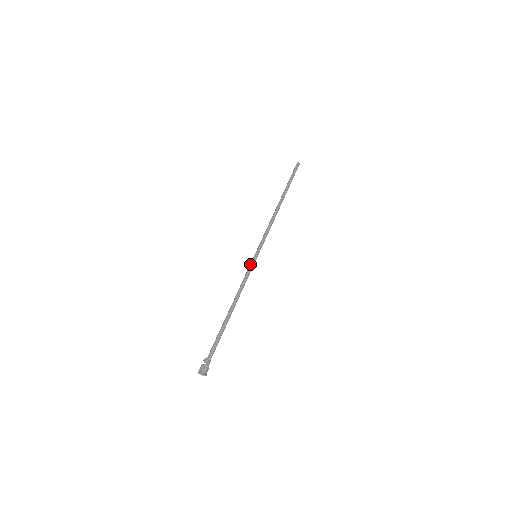
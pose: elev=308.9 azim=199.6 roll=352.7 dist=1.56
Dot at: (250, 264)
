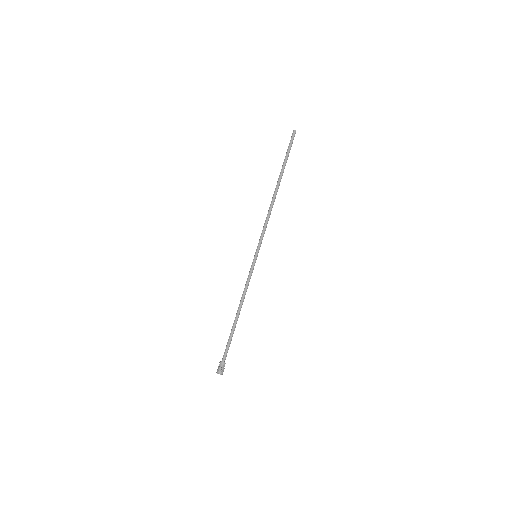
Dot at: (253, 267)
